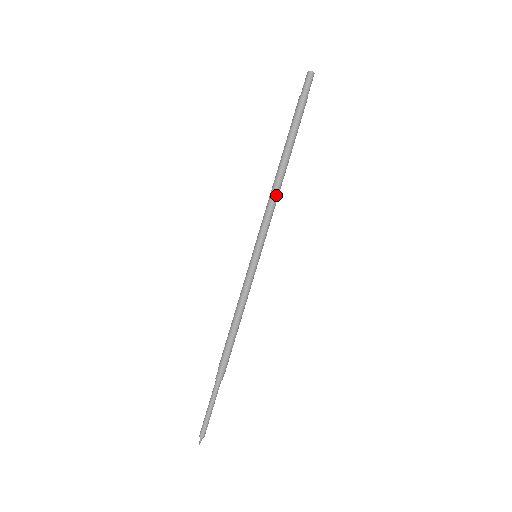
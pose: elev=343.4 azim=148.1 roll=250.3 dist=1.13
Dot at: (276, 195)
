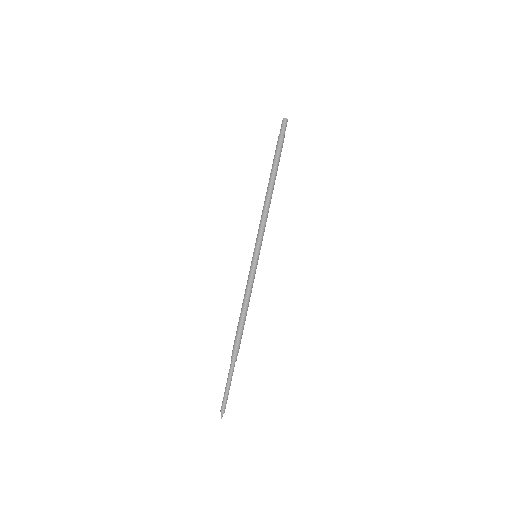
Dot at: occluded
